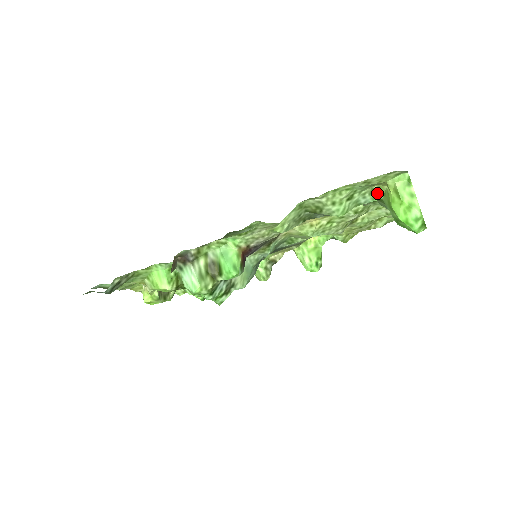
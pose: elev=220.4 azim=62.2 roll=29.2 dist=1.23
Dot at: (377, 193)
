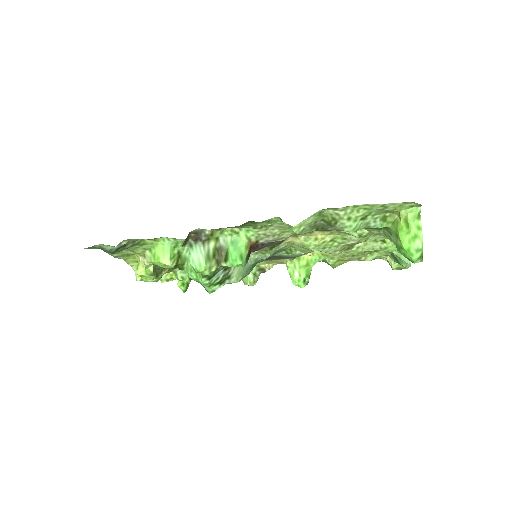
Dot at: (387, 220)
